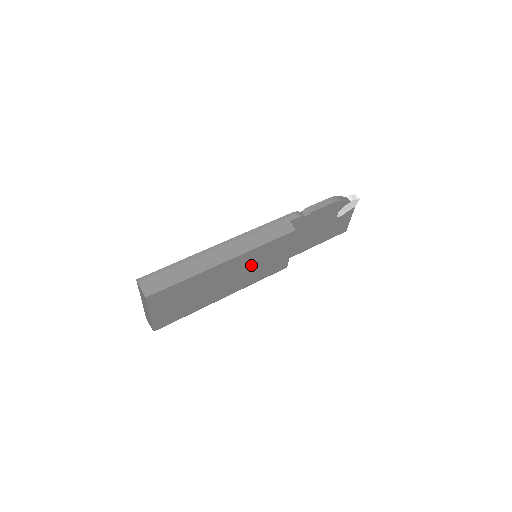
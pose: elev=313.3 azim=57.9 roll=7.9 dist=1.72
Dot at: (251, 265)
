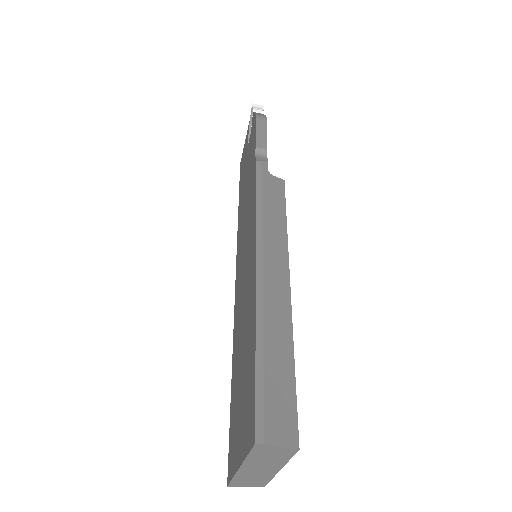
Dot at: occluded
